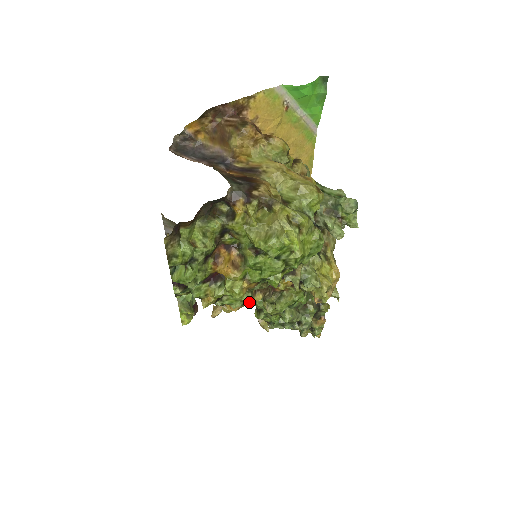
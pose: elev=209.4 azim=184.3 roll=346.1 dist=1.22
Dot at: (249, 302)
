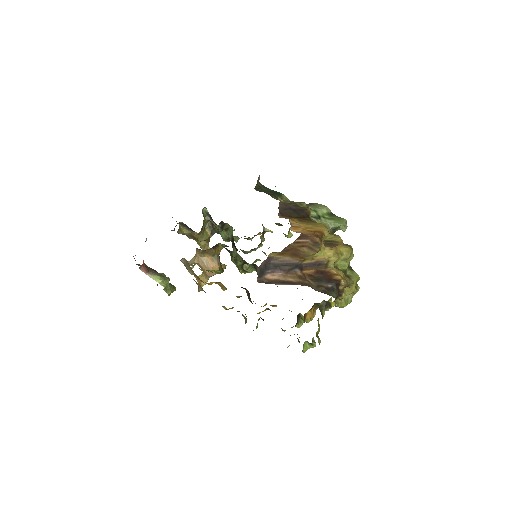
Dot at: occluded
